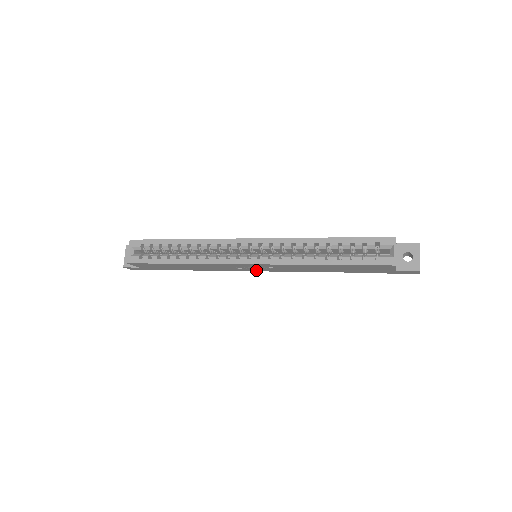
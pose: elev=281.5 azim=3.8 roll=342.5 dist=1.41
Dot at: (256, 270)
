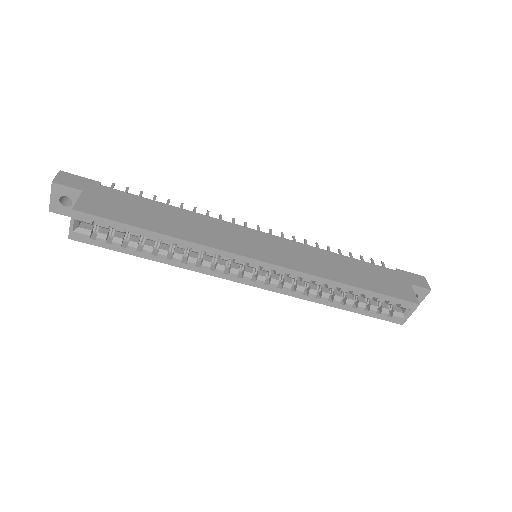
Dot at: occluded
